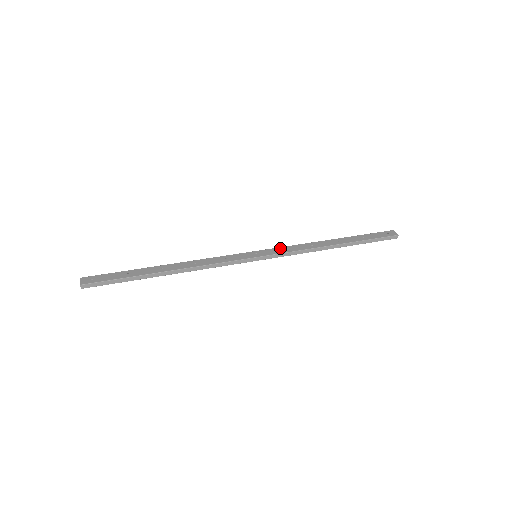
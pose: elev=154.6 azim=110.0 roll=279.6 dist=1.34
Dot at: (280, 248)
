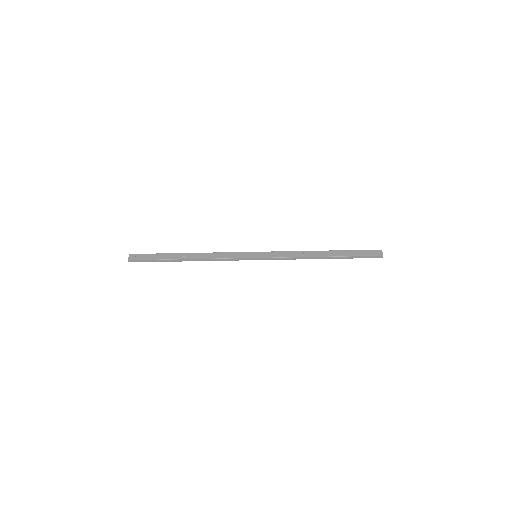
Dot at: (277, 252)
